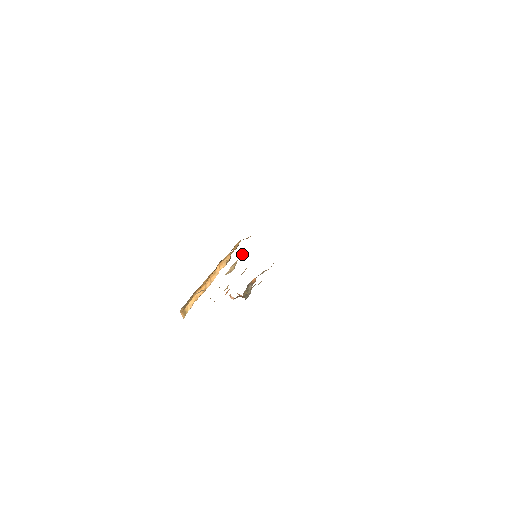
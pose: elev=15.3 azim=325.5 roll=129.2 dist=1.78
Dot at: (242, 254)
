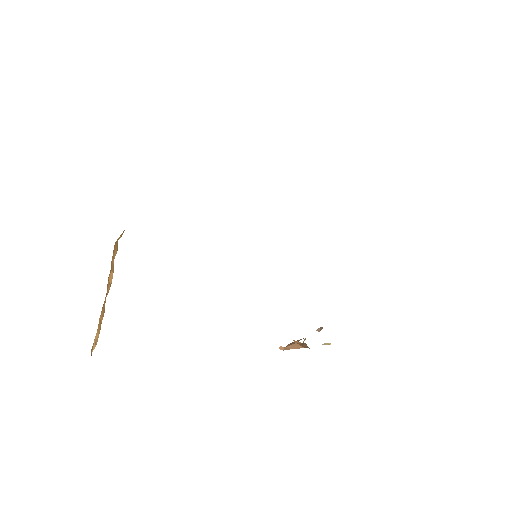
Dot at: occluded
